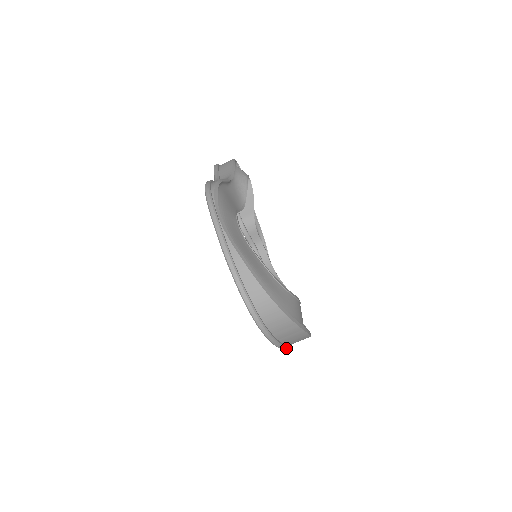
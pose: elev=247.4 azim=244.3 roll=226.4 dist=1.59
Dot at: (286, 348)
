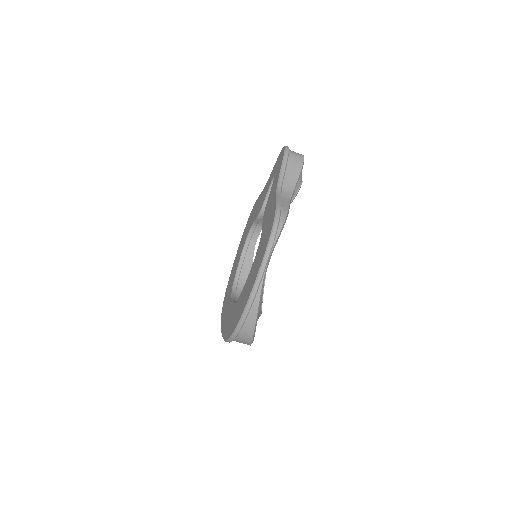
Dot at: occluded
